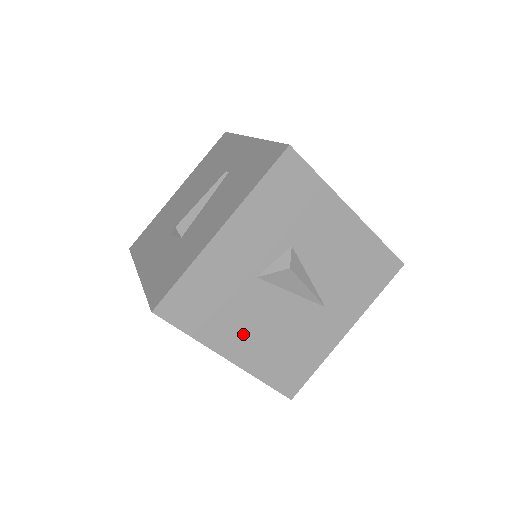
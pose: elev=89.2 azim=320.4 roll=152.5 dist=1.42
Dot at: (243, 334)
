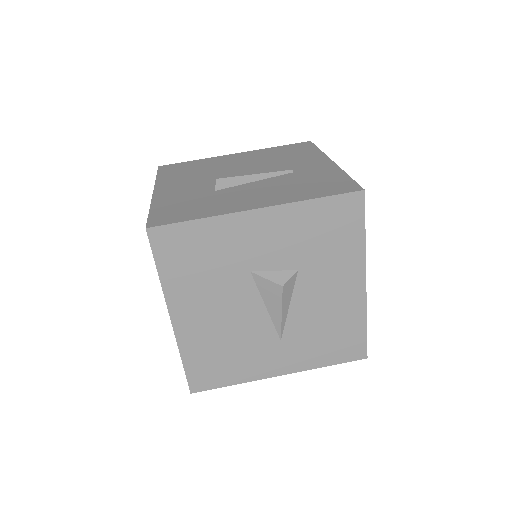
Dot at: (200, 308)
